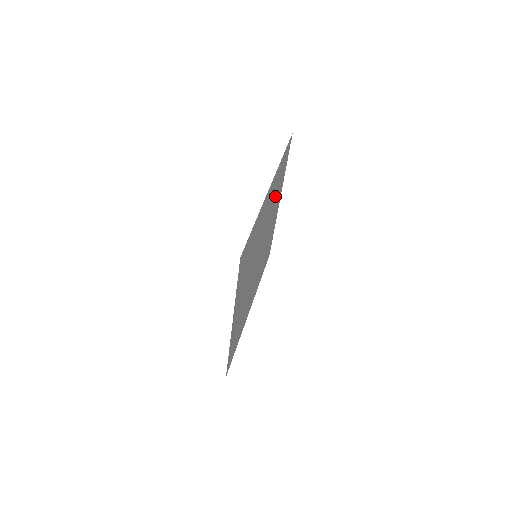
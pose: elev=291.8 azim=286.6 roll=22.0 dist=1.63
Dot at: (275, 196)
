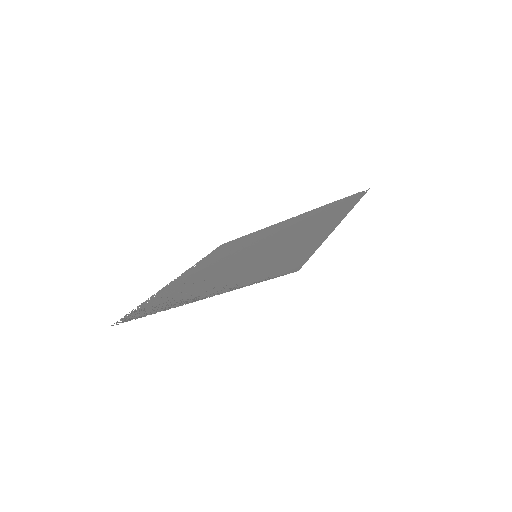
Dot at: (309, 220)
